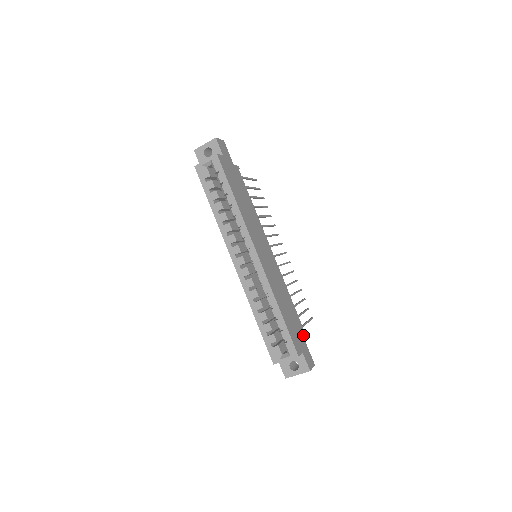
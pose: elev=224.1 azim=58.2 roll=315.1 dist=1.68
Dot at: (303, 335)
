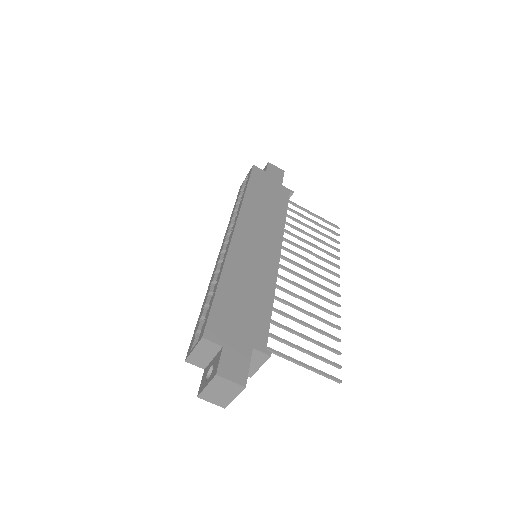
Dot at: (256, 343)
